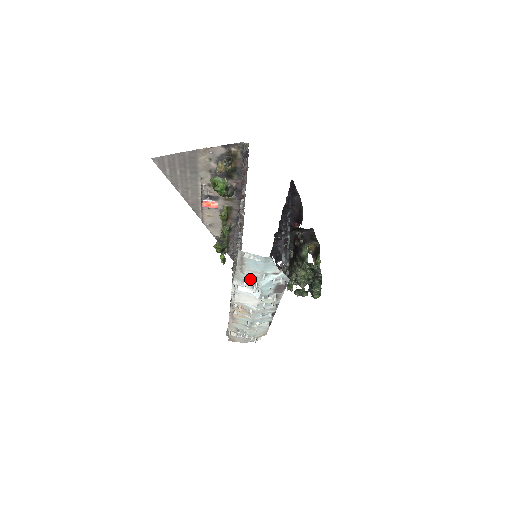
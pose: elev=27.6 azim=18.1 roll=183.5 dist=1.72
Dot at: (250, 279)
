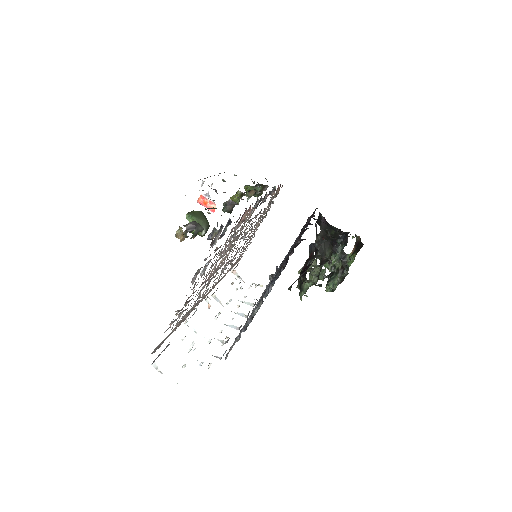
Dot at: occluded
